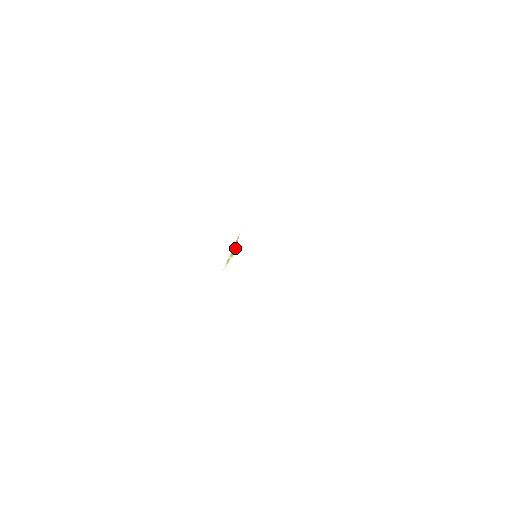
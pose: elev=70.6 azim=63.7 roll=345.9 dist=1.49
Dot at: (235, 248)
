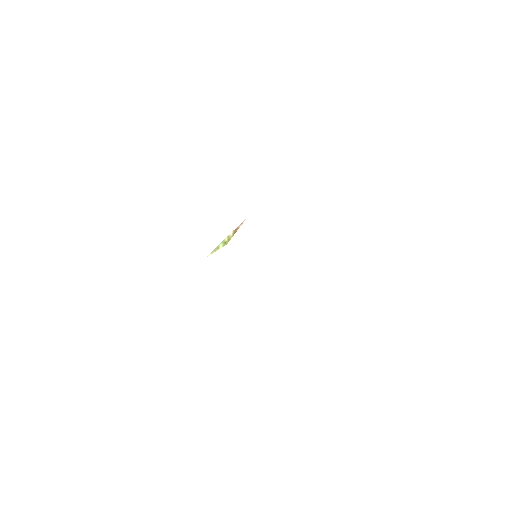
Dot at: (232, 236)
